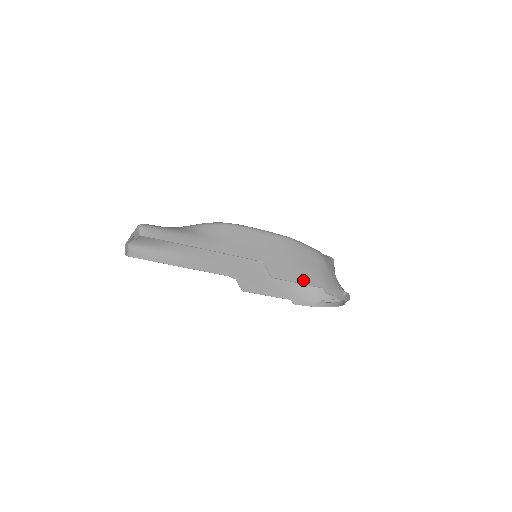
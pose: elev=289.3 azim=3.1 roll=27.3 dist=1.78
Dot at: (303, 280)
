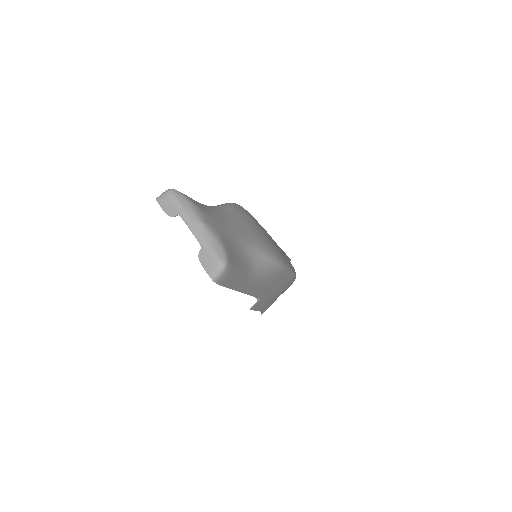
Dot at: (263, 308)
